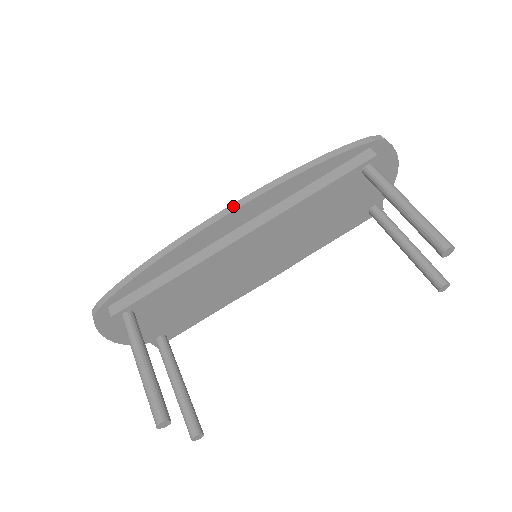
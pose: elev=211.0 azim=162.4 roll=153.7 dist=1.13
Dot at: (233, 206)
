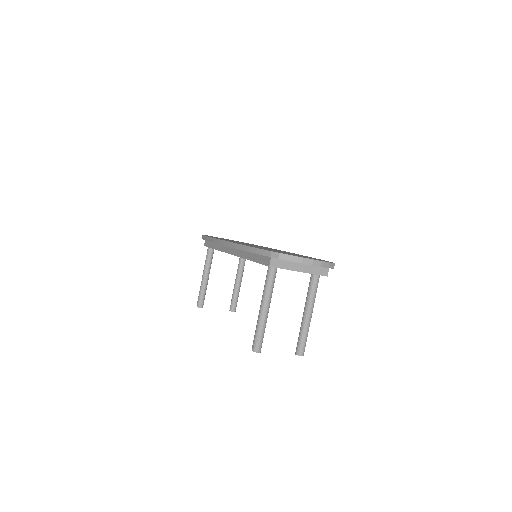
Dot at: (219, 241)
